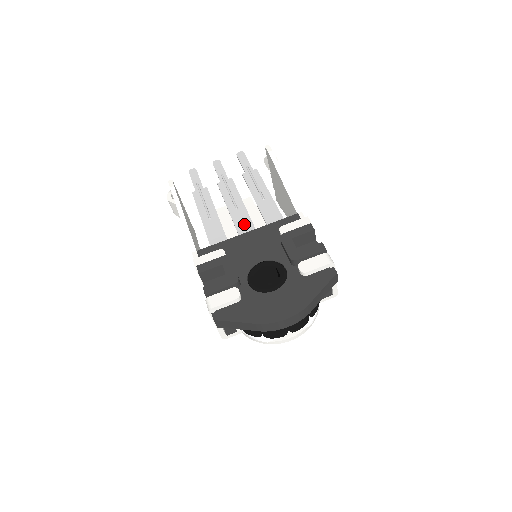
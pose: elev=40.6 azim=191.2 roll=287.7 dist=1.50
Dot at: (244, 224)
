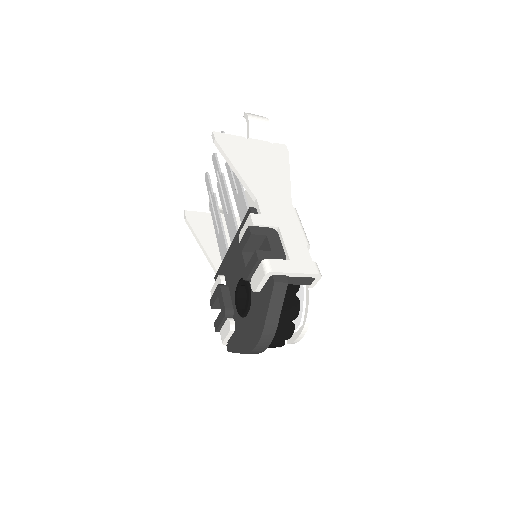
Dot at: (232, 232)
